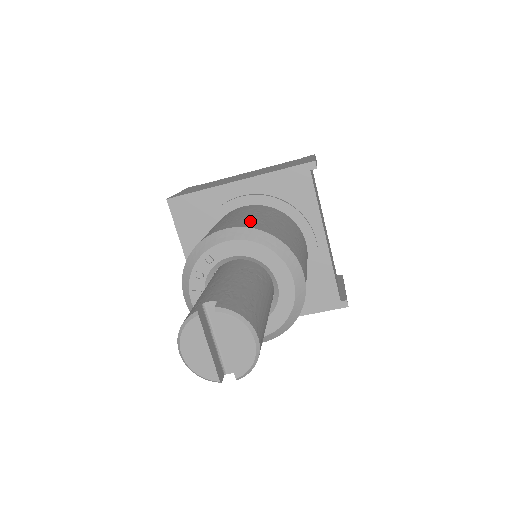
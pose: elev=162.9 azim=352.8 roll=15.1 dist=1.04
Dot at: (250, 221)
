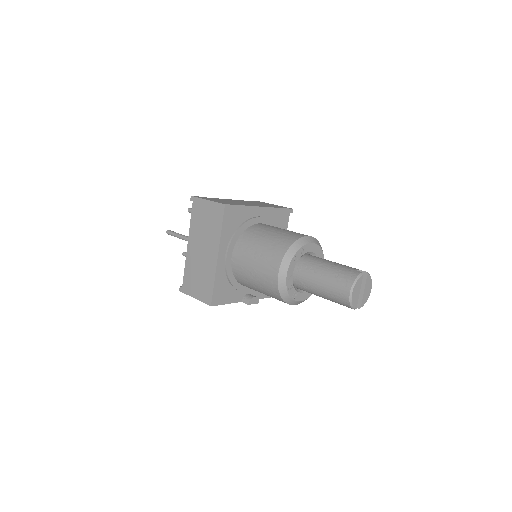
Dot at: occluded
